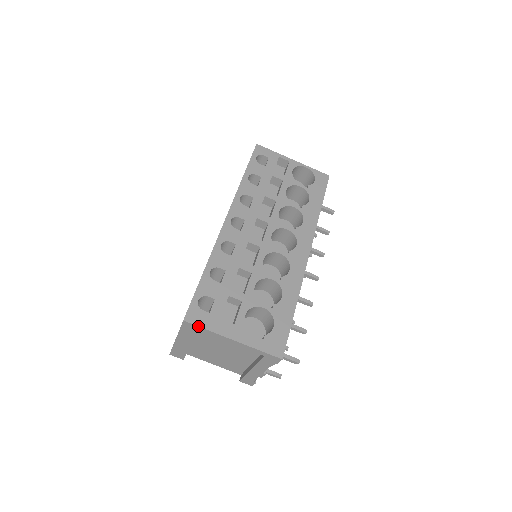
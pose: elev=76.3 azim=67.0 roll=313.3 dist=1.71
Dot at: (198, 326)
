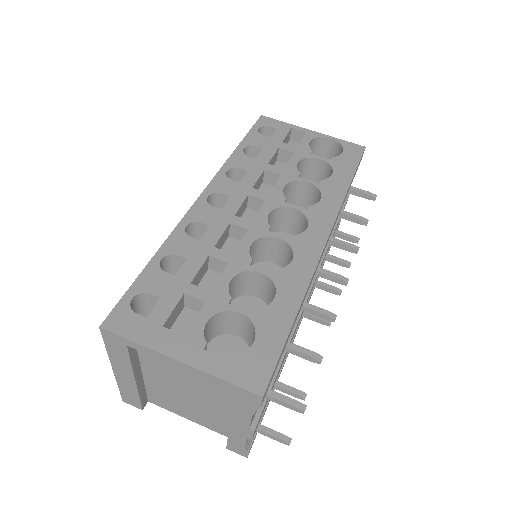
Dot at: (122, 336)
